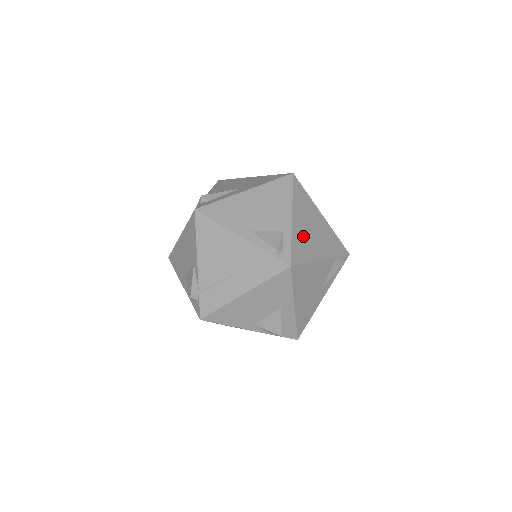
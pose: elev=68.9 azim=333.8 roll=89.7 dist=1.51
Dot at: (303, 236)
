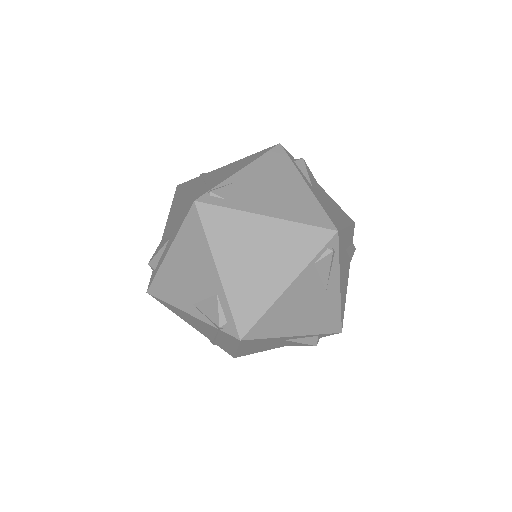
Dot at: (245, 282)
